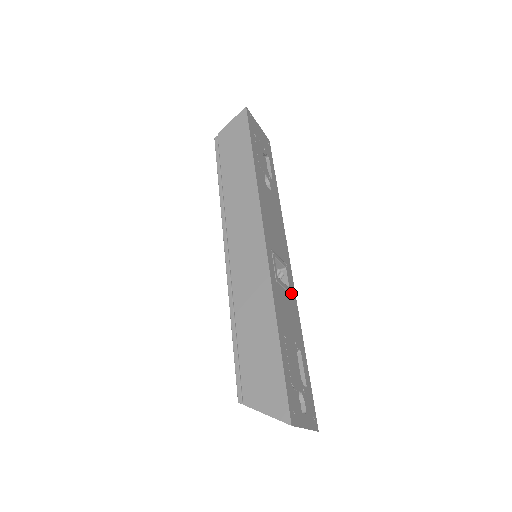
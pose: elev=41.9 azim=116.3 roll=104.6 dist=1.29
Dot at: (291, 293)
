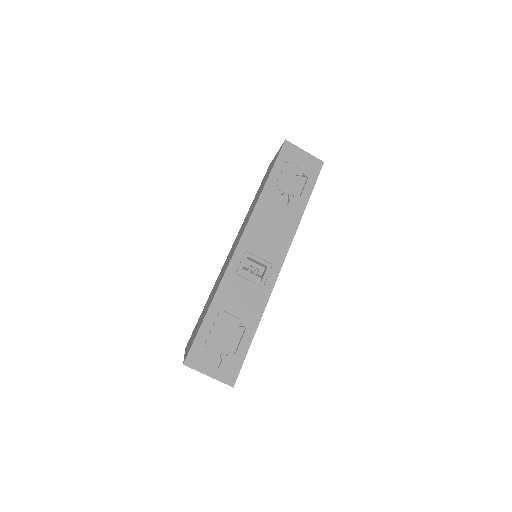
Dot at: (262, 286)
